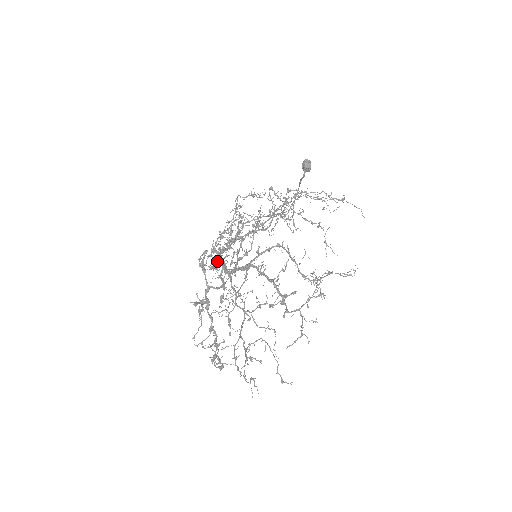
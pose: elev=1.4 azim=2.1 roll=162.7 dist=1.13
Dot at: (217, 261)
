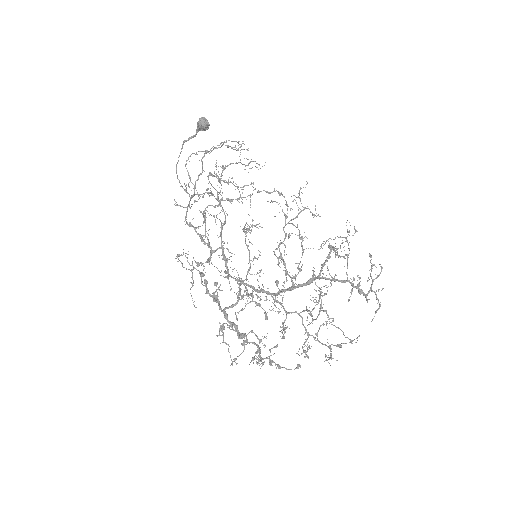
Dot at: (192, 279)
